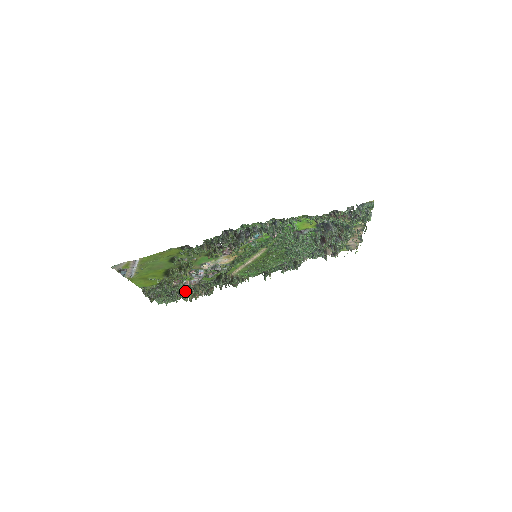
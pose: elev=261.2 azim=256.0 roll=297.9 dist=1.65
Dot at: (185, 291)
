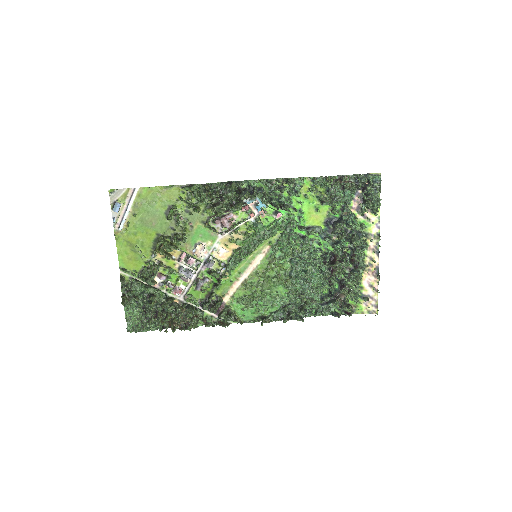
Dot at: (165, 303)
